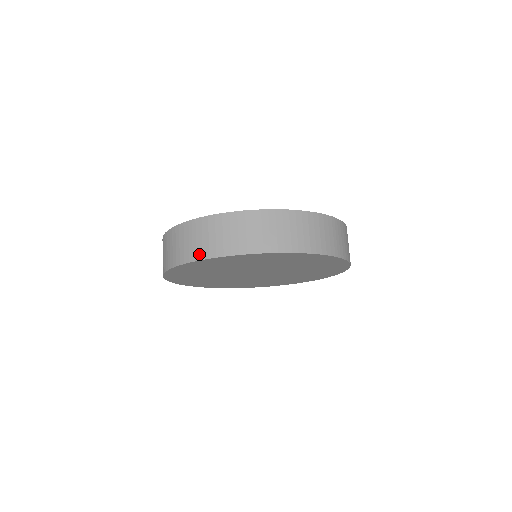
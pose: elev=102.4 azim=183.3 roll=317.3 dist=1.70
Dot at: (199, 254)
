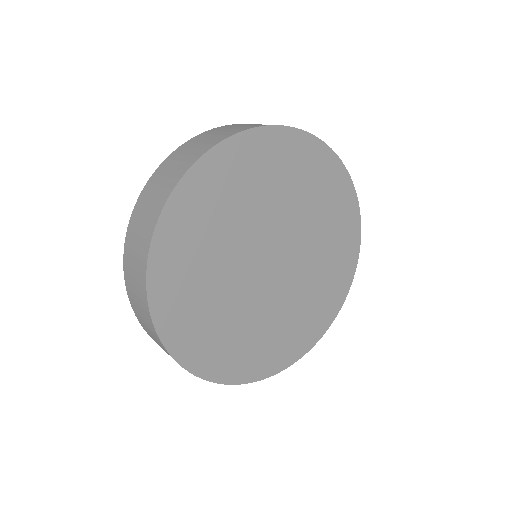
Dot at: (145, 245)
